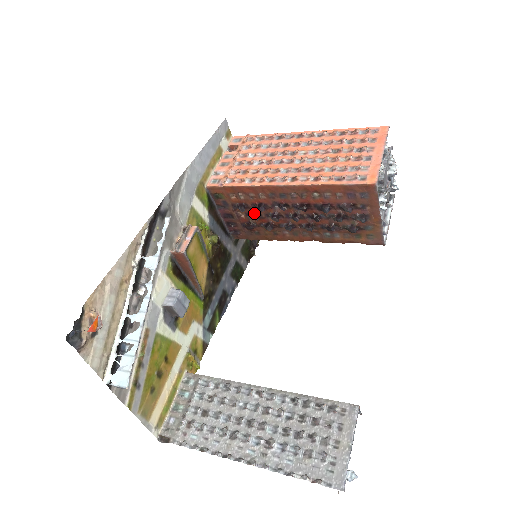
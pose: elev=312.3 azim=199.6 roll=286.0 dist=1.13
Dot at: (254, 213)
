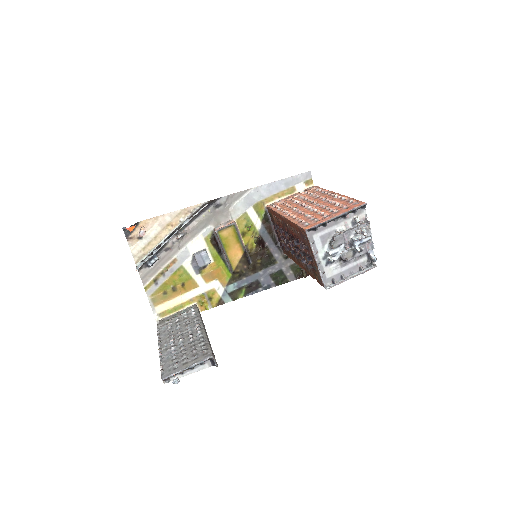
Dot at: (281, 234)
